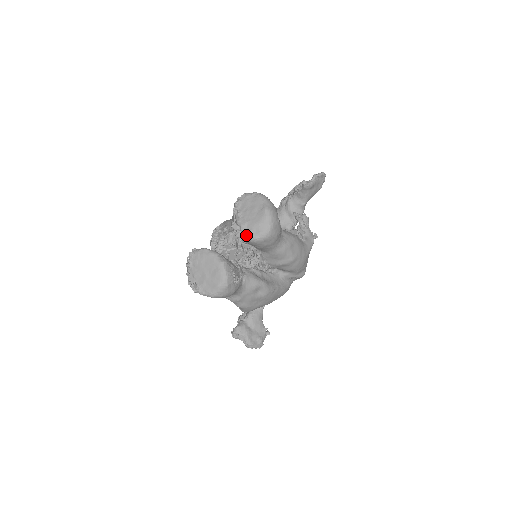
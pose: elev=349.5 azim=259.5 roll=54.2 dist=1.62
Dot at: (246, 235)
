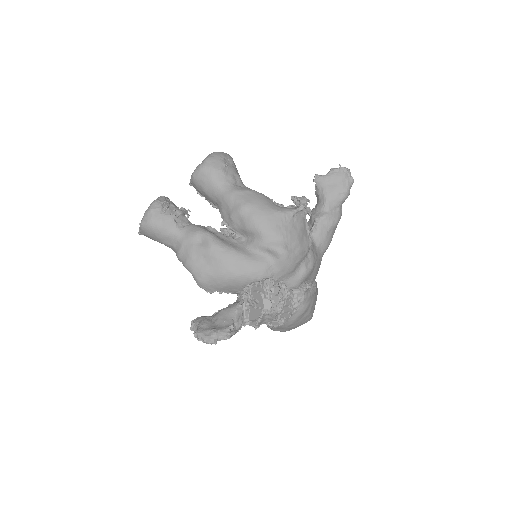
Dot at: occluded
